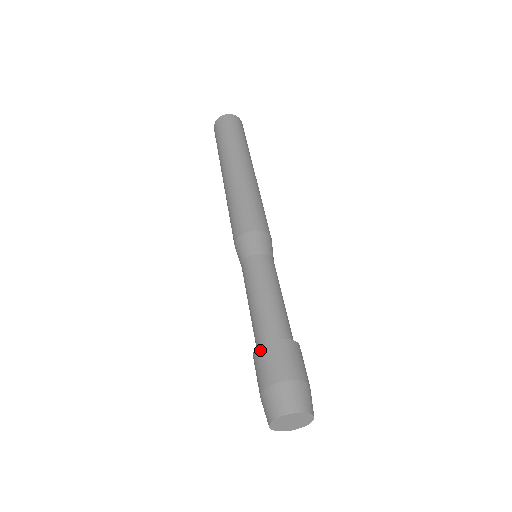
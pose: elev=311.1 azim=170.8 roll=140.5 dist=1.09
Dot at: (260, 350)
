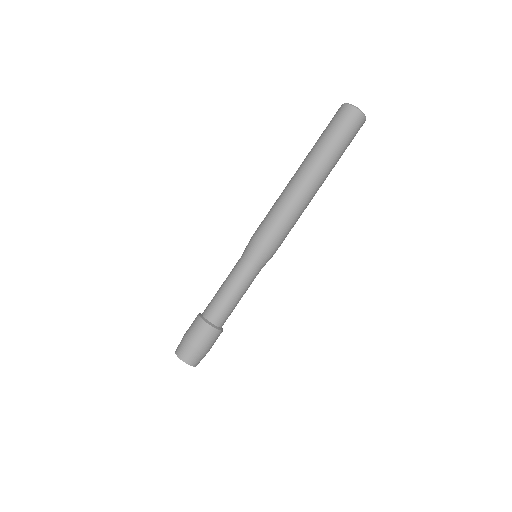
Dot at: (207, 327)
